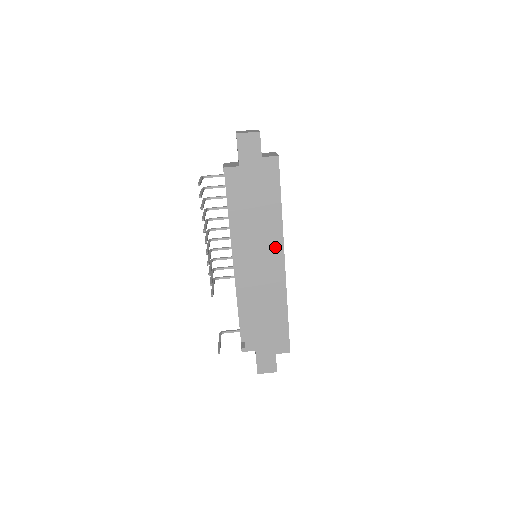
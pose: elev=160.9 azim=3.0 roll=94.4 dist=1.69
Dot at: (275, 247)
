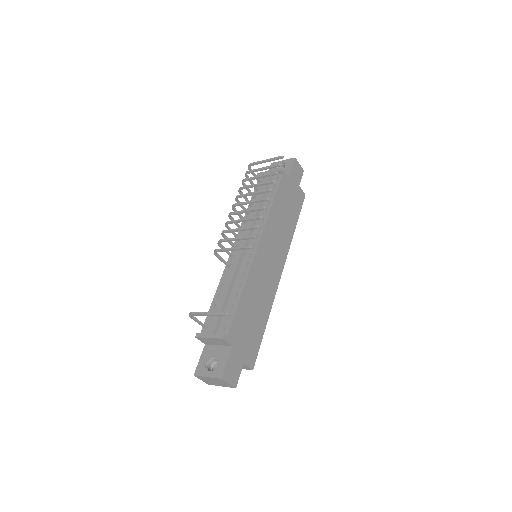
Dot at: (282, 254)
